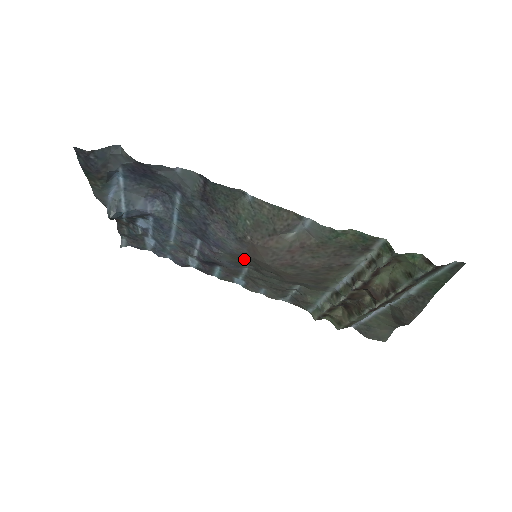
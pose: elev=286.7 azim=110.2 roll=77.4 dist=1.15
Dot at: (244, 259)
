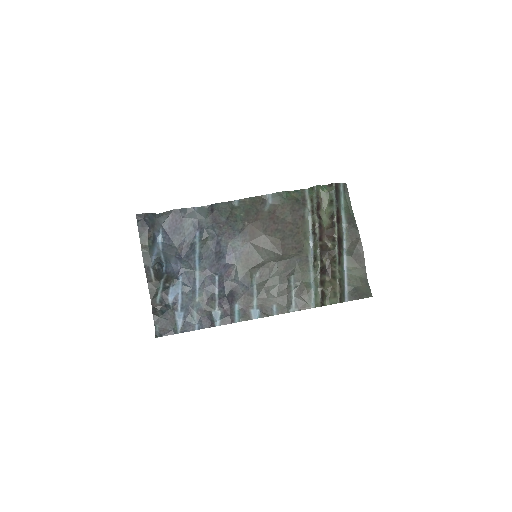
Dot at: (250, 257)
